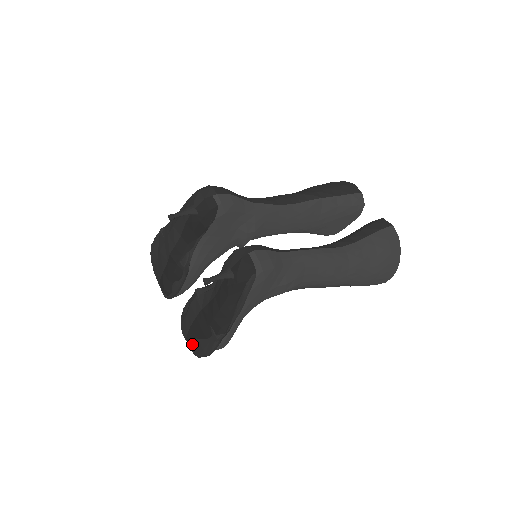
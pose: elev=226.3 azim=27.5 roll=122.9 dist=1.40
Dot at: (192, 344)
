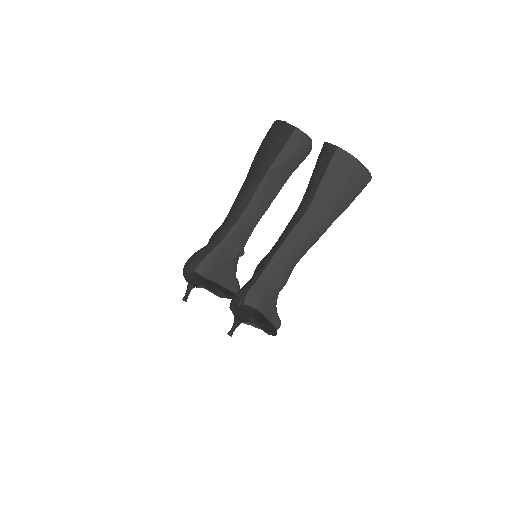
Dot at: occluded
